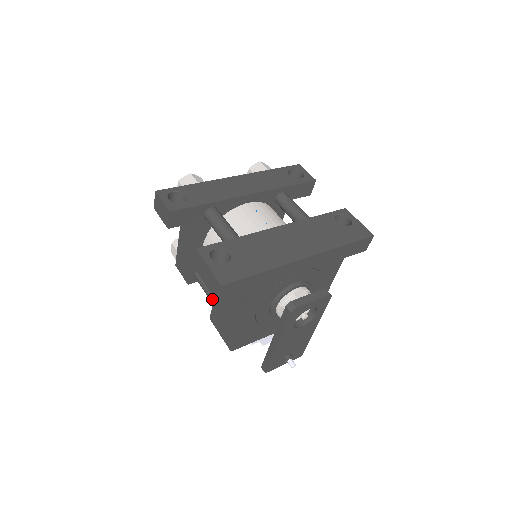
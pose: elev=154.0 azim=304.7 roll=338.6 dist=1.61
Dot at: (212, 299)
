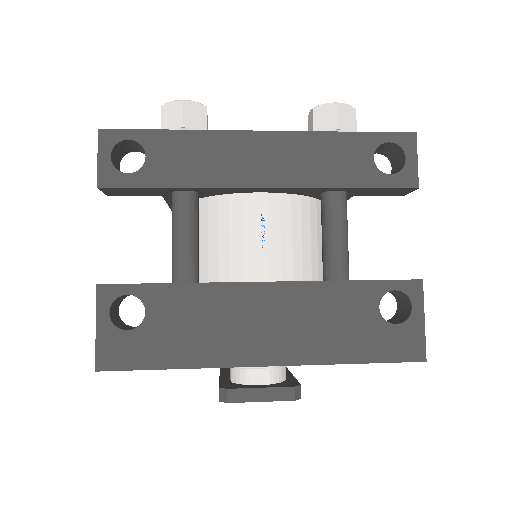
Dot at: occluded
